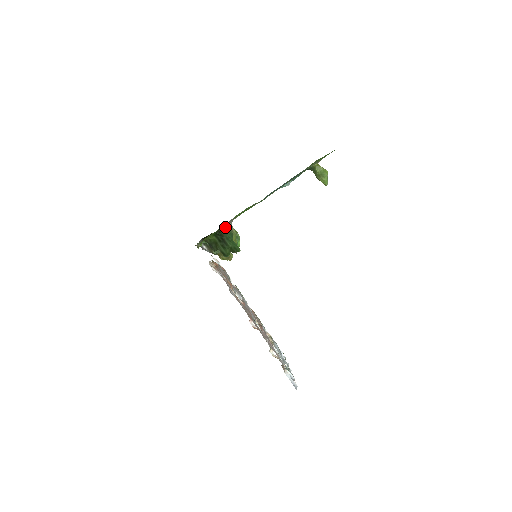
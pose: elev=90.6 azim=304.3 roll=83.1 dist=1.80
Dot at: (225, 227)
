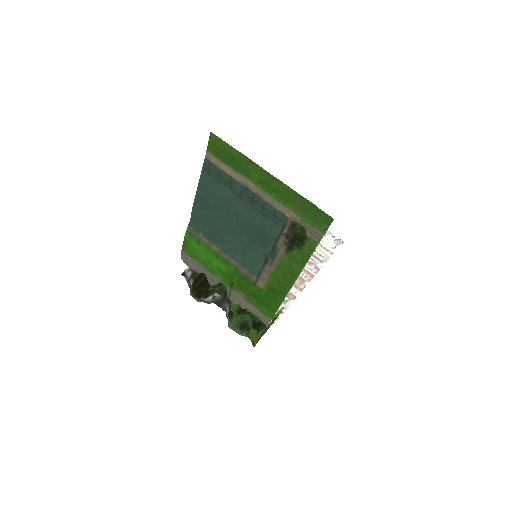
Dot at: (238, 304)
